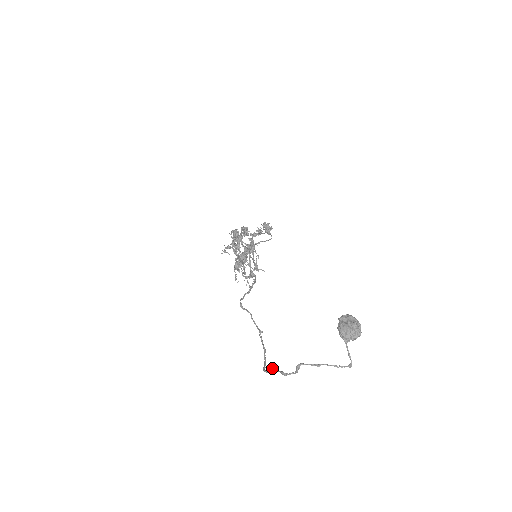
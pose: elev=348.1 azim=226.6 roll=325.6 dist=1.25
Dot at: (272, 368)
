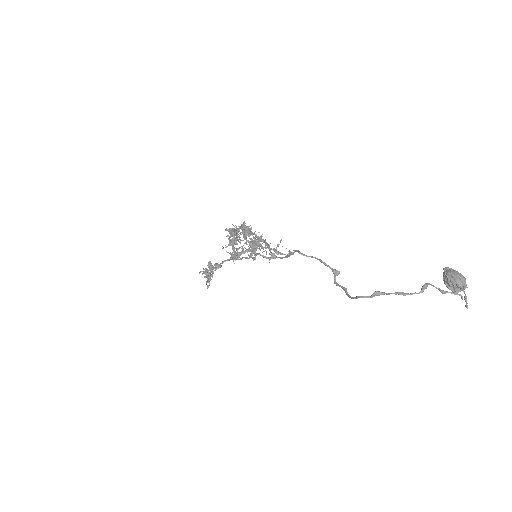
Dot at: occluded
